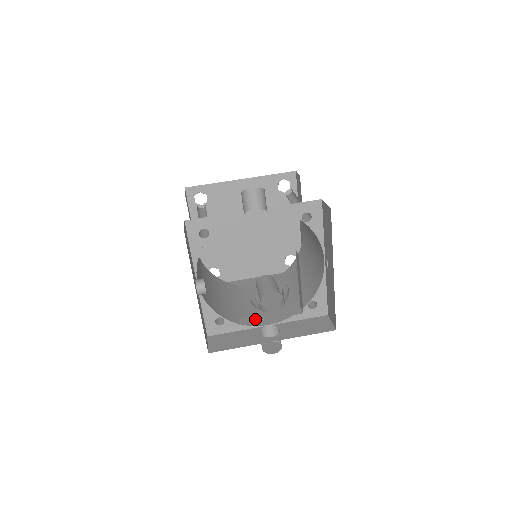
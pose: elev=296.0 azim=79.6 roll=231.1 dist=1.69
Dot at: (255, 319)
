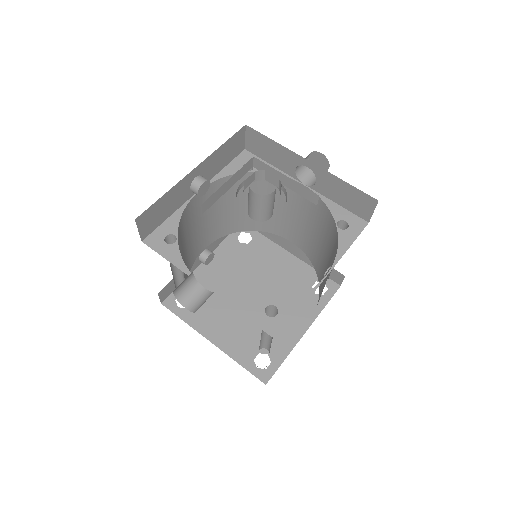
Dot at: occluded
